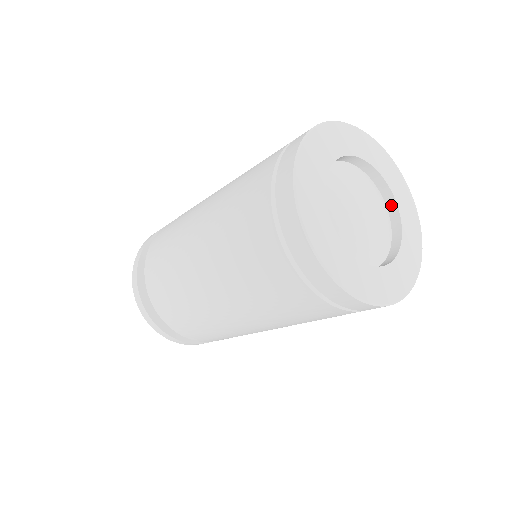
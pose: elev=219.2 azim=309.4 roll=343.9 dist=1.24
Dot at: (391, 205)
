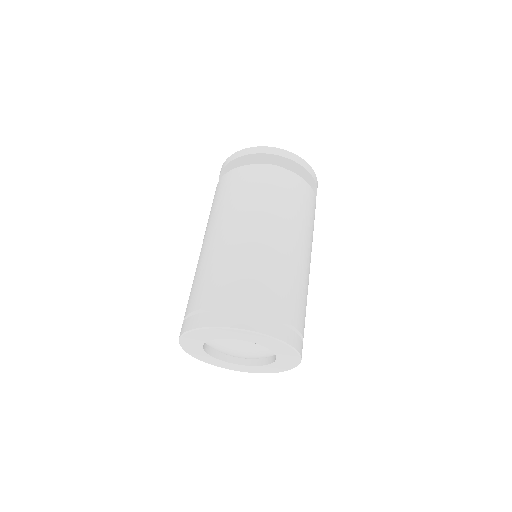
Dot at: occluded
